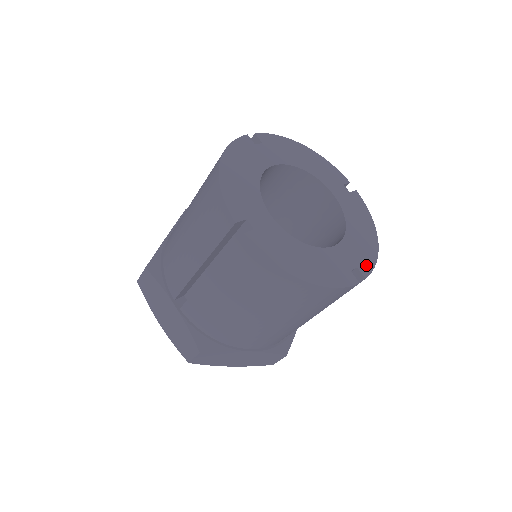
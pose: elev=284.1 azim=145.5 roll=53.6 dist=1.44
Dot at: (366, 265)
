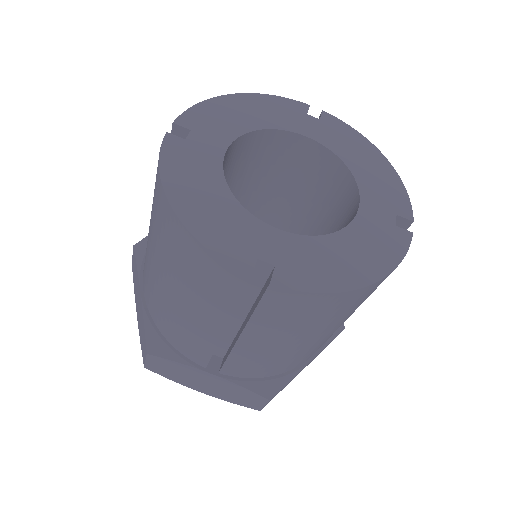
Dot at: (401, 203)
